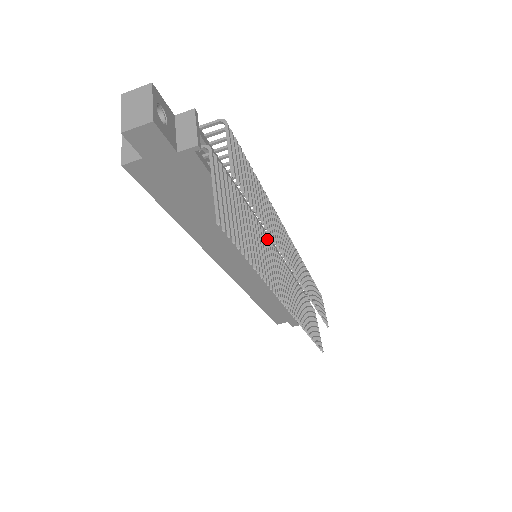
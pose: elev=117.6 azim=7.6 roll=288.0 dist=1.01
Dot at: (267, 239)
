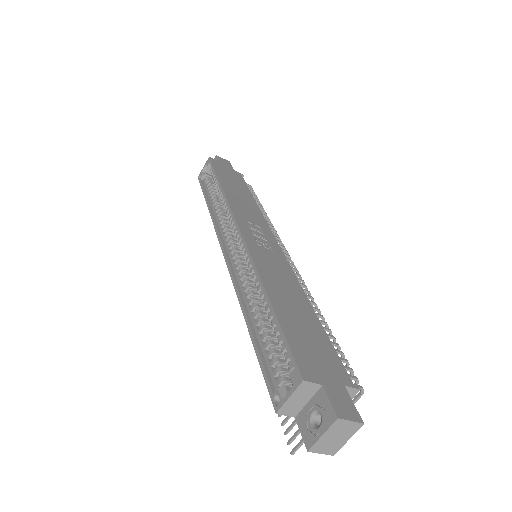
Dot at: occluded
